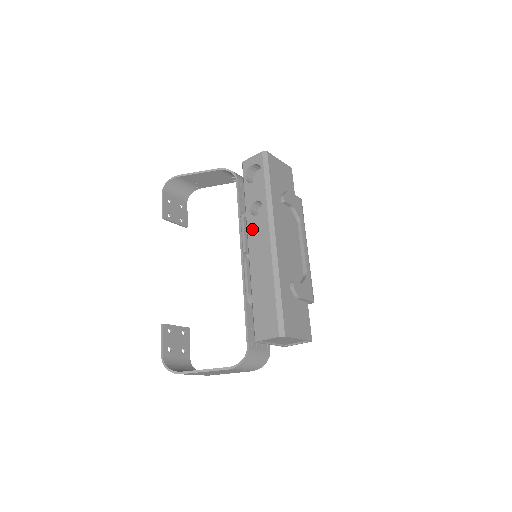
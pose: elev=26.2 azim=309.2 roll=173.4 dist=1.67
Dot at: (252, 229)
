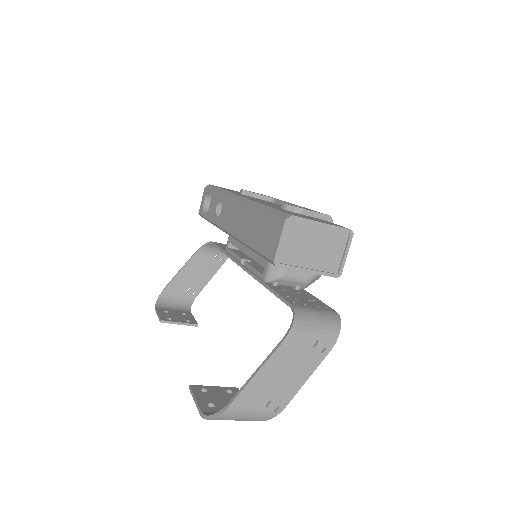
Dot at: (223, 221)
